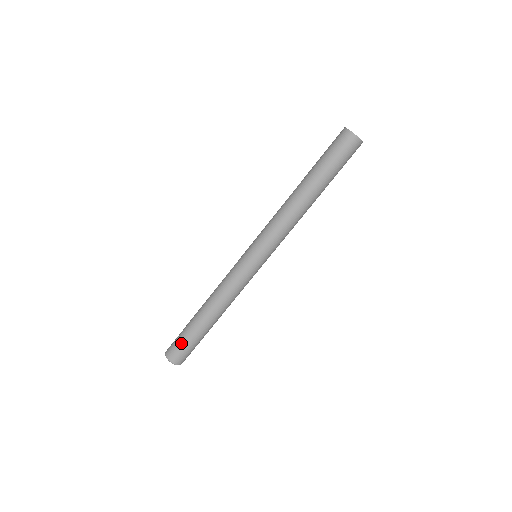
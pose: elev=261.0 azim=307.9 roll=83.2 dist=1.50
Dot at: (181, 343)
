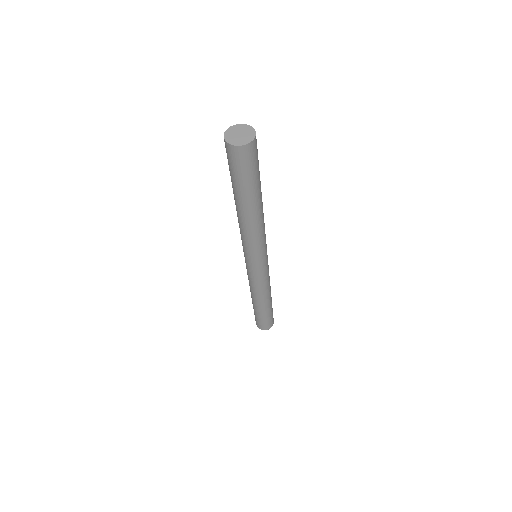
Dot at: (261, 321)
